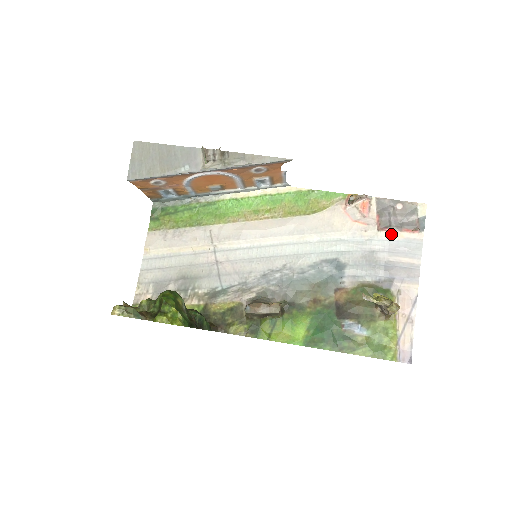
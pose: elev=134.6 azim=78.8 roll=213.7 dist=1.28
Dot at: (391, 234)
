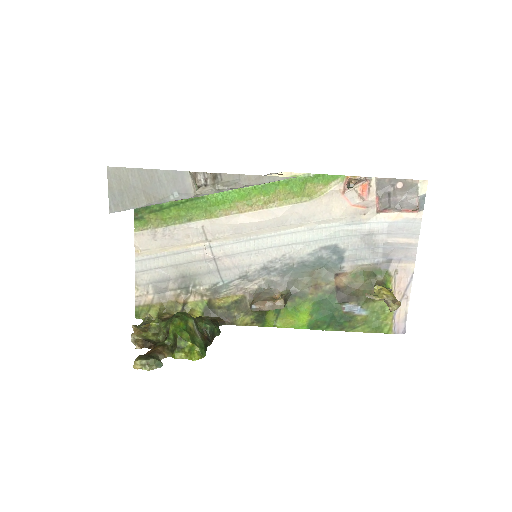
Dot at: (390, 215)
